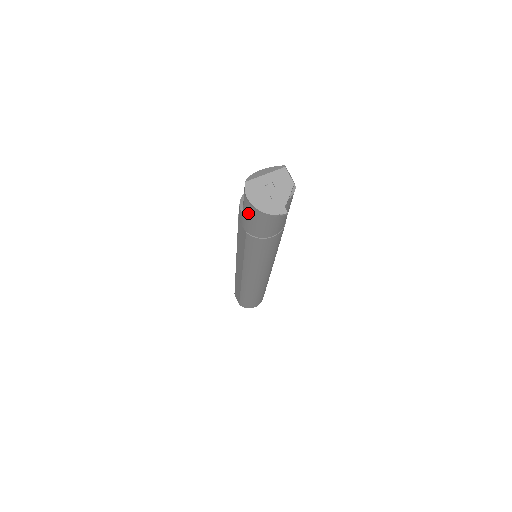
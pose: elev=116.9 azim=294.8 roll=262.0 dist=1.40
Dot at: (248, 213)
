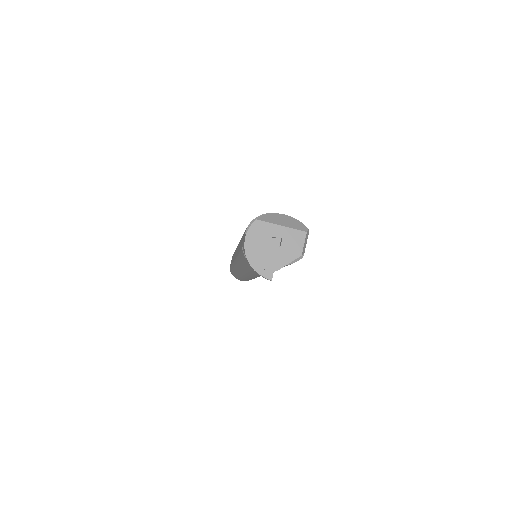
Dot at: occluded
